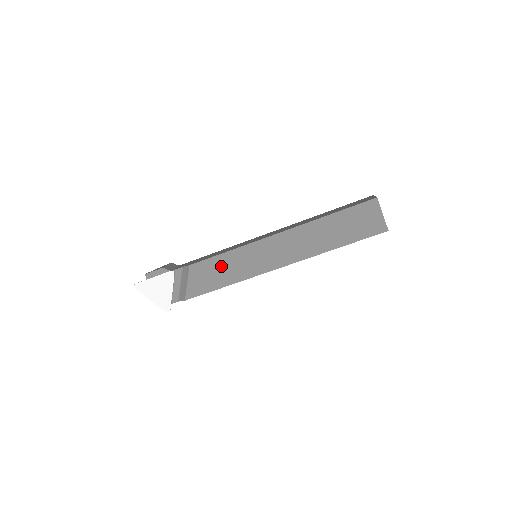
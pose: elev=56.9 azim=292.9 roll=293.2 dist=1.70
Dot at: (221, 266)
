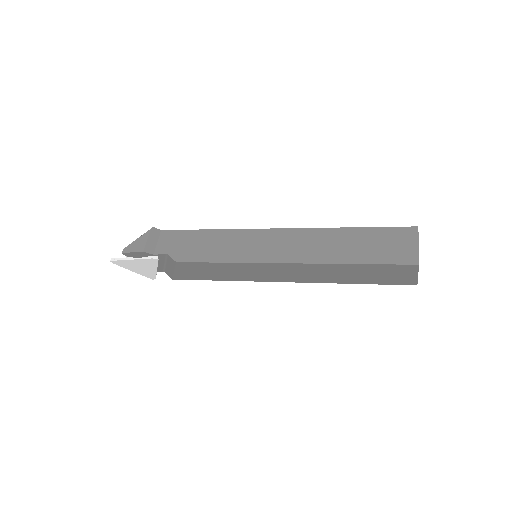
Dot at: (214, 269)
